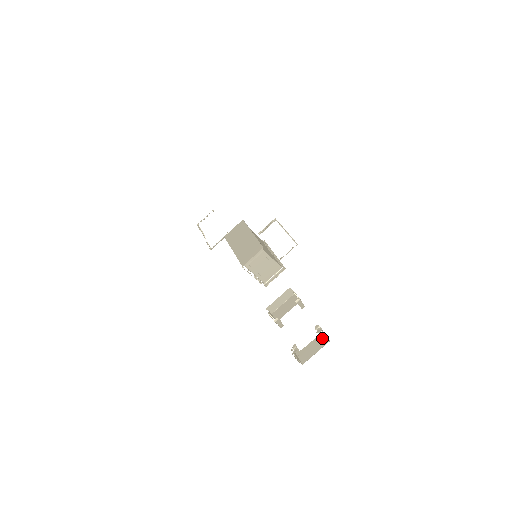
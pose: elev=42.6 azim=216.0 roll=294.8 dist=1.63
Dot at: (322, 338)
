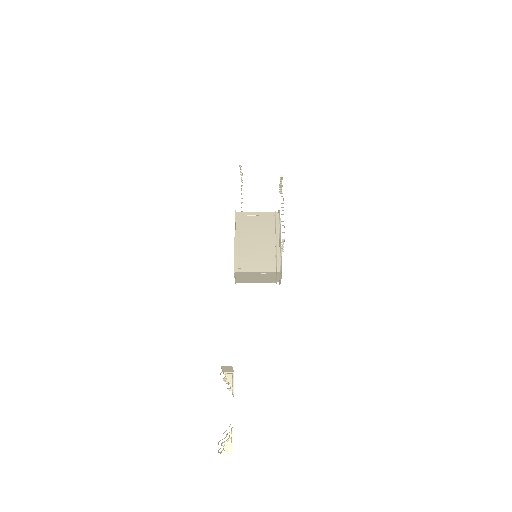
Dot at: occluded
